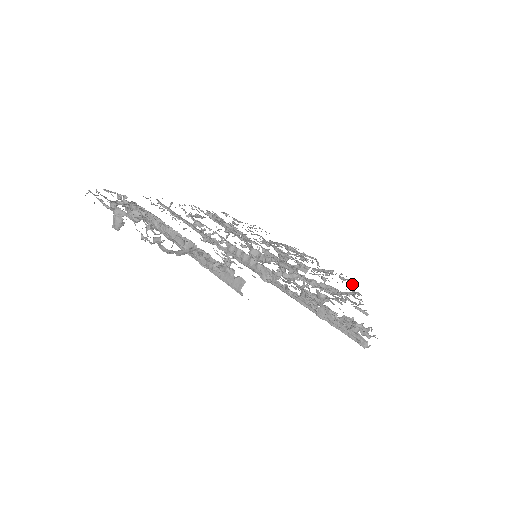
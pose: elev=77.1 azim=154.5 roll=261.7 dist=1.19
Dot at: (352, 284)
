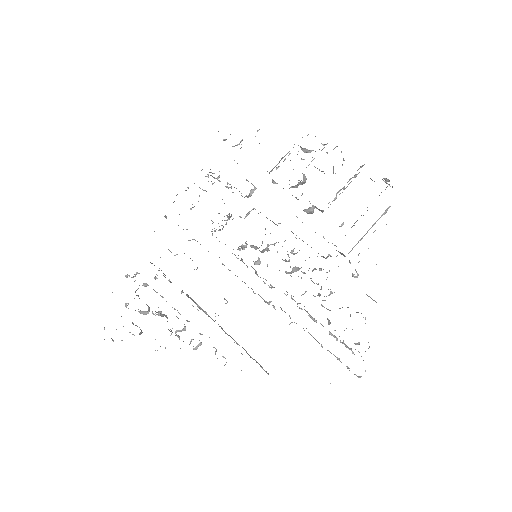
Dot at: occluded
